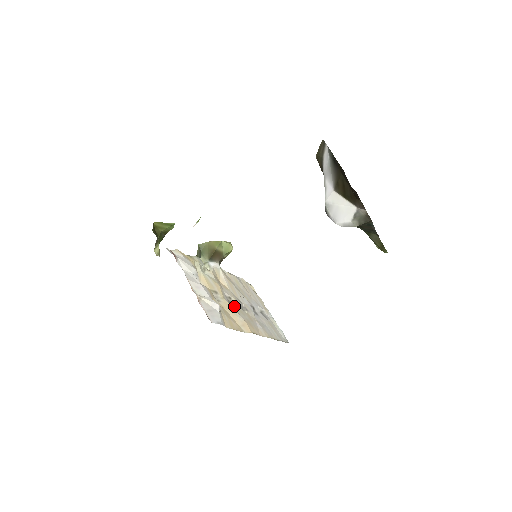
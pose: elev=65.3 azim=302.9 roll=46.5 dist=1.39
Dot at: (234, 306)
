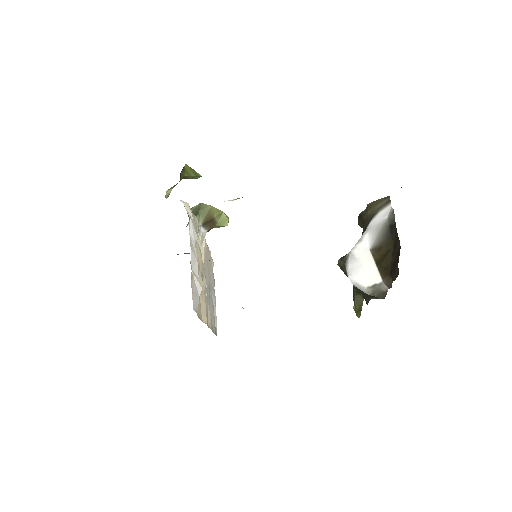
Dot at: occluded
